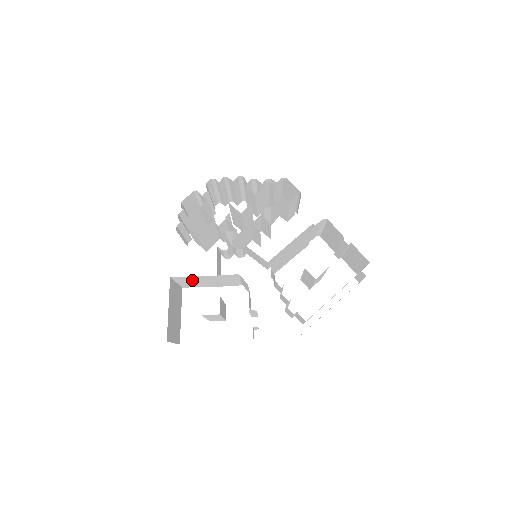
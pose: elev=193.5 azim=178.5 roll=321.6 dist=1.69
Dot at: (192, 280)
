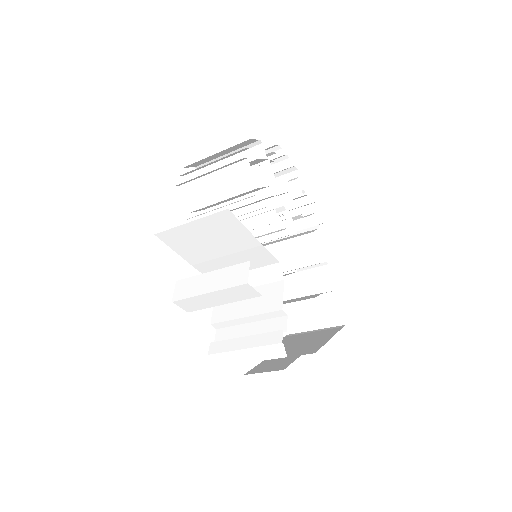
Dot at: (217, 233)
